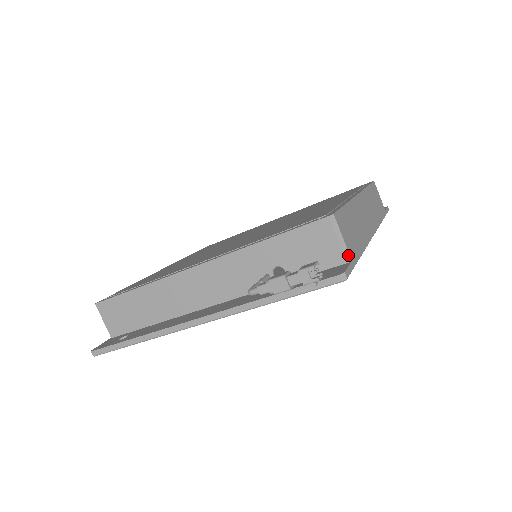
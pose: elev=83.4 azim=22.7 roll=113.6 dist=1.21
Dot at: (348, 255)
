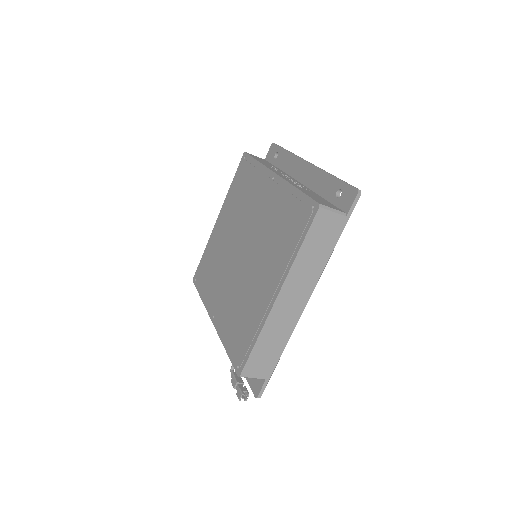
Dot at: (262, 379)
